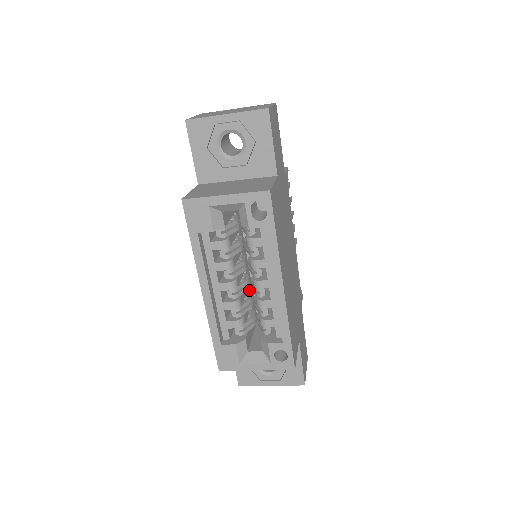
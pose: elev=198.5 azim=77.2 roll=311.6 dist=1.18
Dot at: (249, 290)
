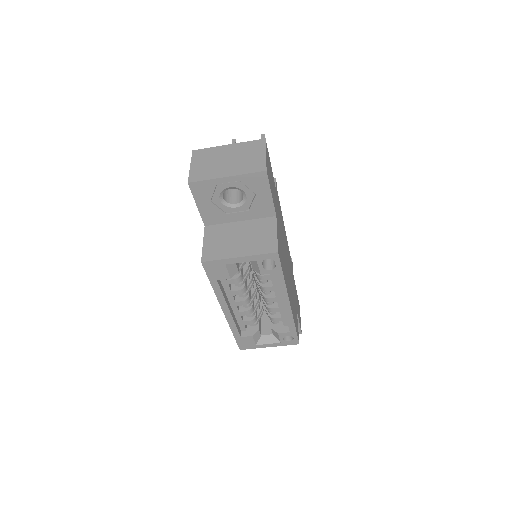
Dot at: occluded
